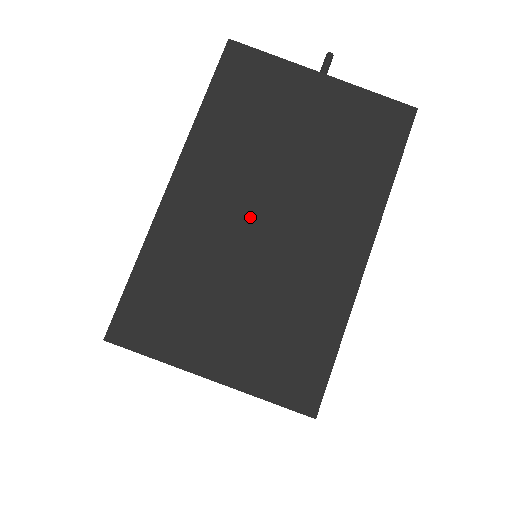
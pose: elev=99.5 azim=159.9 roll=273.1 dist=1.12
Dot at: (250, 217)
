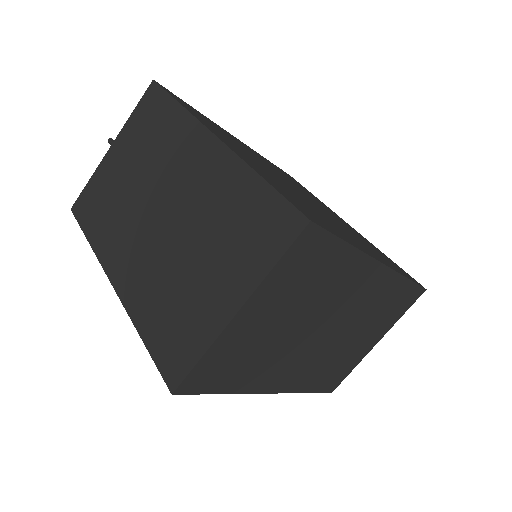
Dot at: (154, 230)
